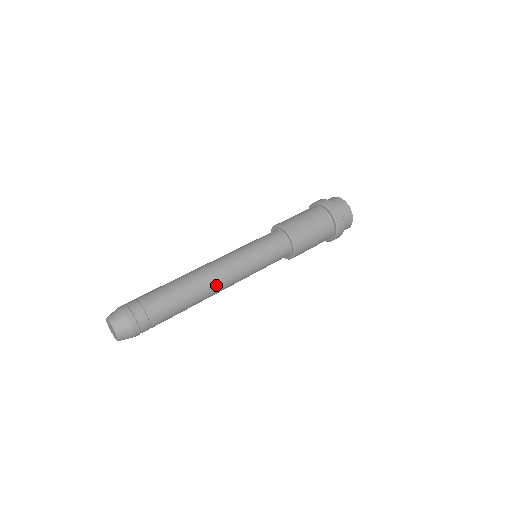
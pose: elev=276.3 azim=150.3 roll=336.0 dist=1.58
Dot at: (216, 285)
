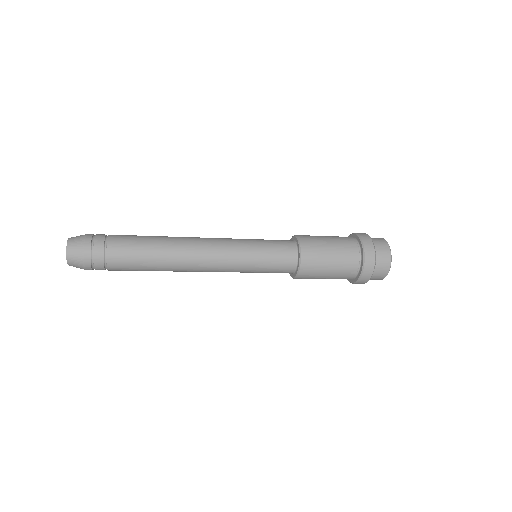
Dot at: (191, 264)
